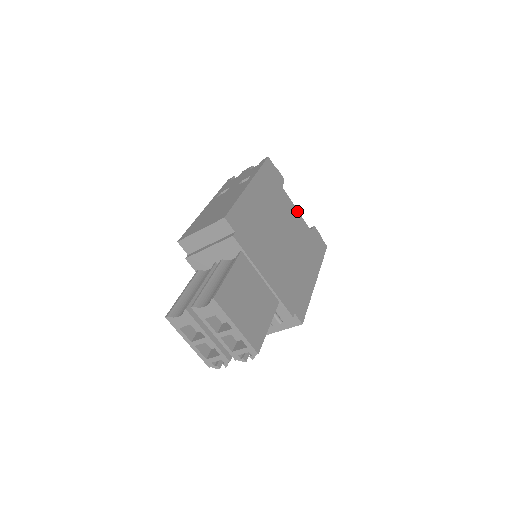
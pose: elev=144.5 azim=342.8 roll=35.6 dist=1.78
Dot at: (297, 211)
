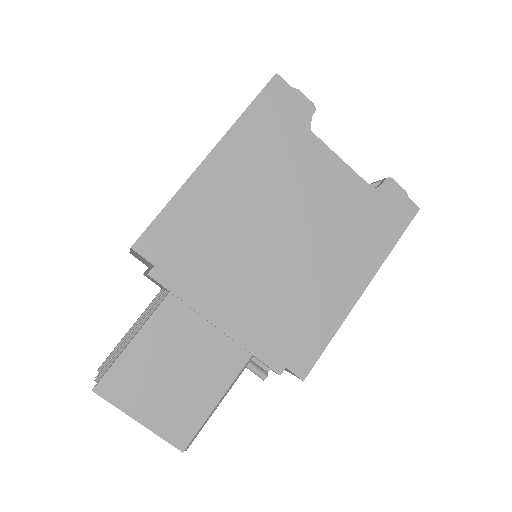
Dot at: (341, 163)
